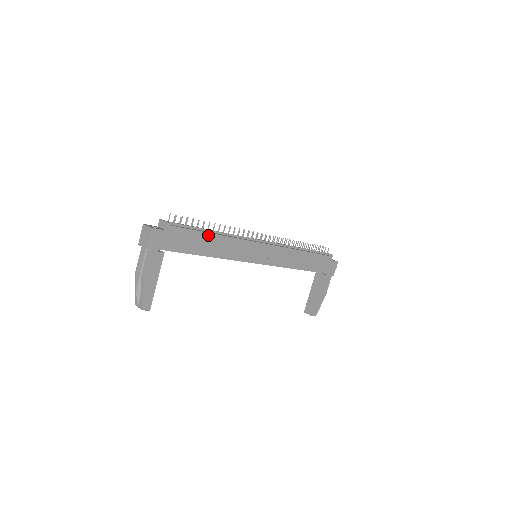
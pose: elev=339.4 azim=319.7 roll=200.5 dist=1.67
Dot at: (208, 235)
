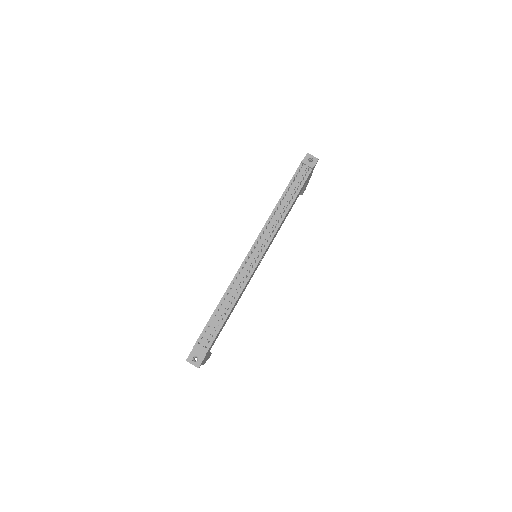
Dot at: occluded
